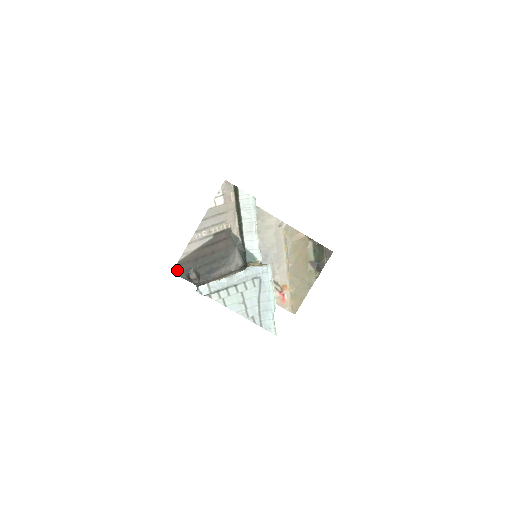
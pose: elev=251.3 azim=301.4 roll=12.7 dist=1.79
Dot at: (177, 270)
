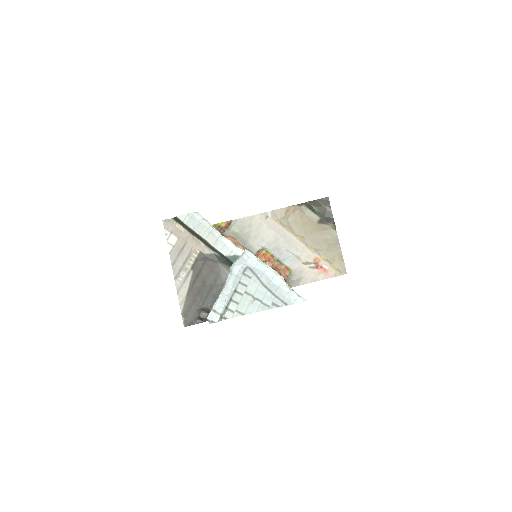
Dot at: (186, 321)
